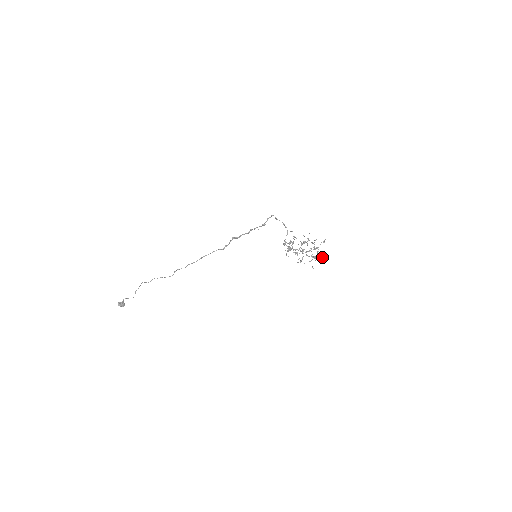
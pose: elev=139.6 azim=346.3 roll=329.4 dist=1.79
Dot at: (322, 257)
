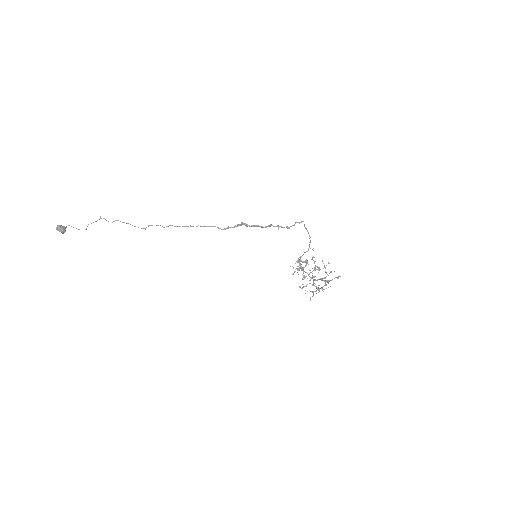
Dot at: occluded
